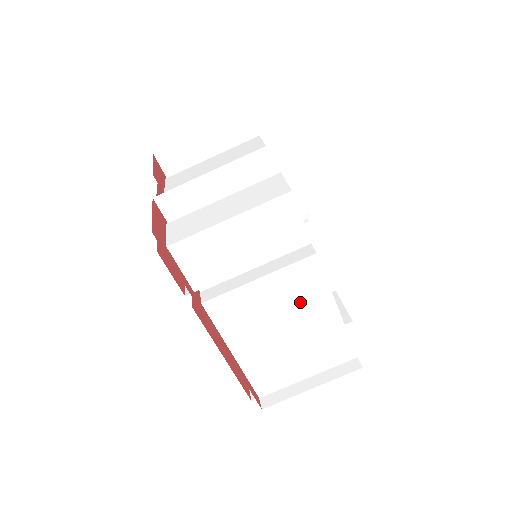
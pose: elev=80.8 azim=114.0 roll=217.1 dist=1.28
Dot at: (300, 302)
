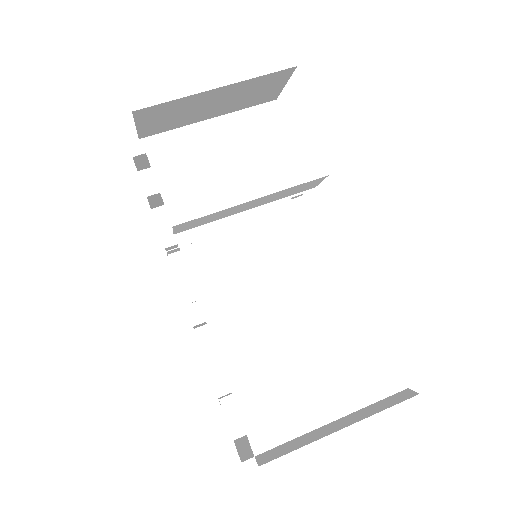
Dot at: (317, 268)
